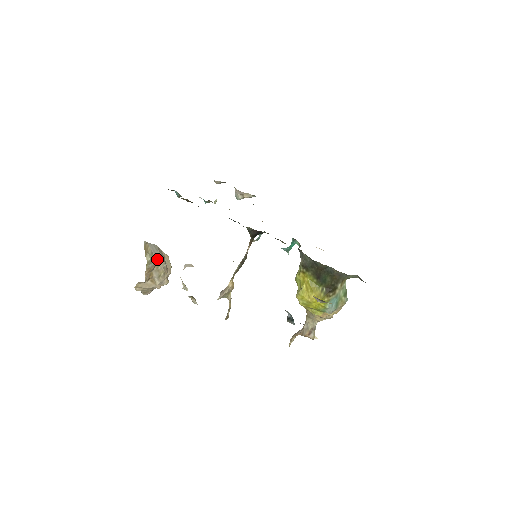
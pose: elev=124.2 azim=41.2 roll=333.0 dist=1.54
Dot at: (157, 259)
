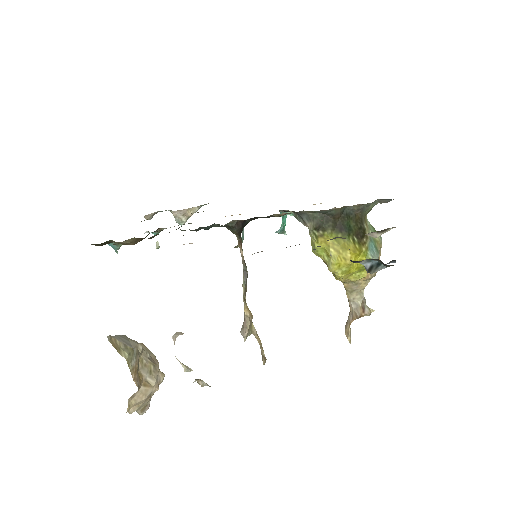
Dot at: (136, 350)
